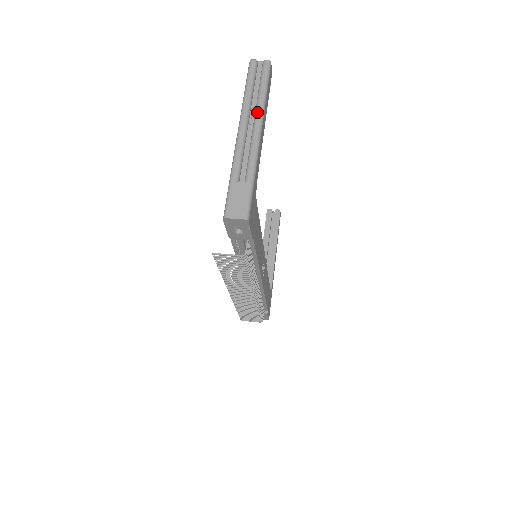
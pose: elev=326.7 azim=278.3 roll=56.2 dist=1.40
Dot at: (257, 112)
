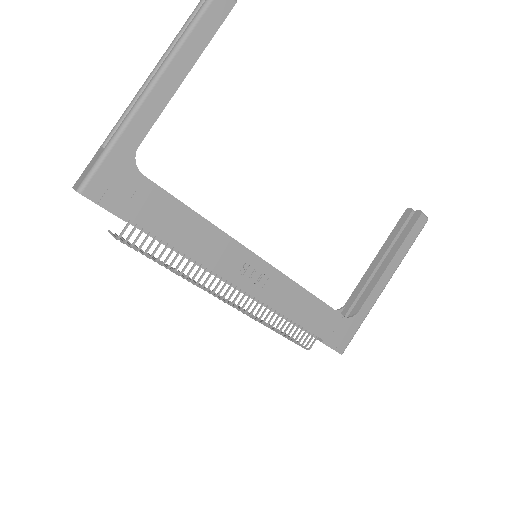
Dot at: (165, 59)
